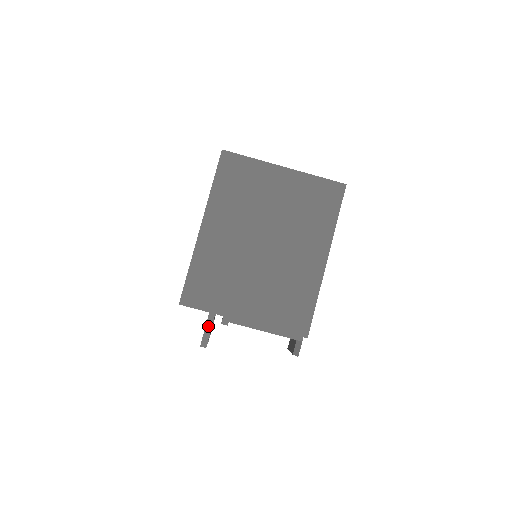
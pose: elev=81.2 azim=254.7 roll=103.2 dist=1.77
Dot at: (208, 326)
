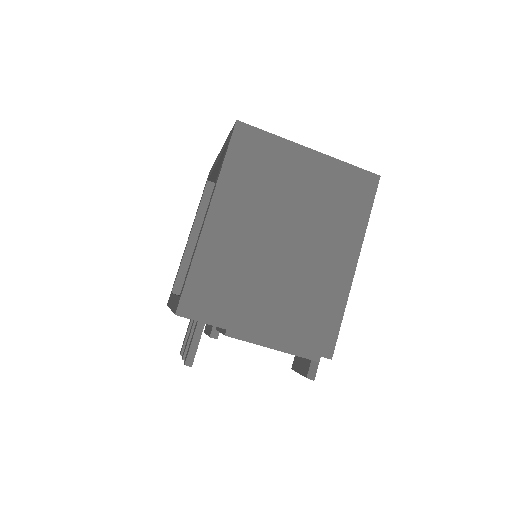
Dot at: (195, 340)
